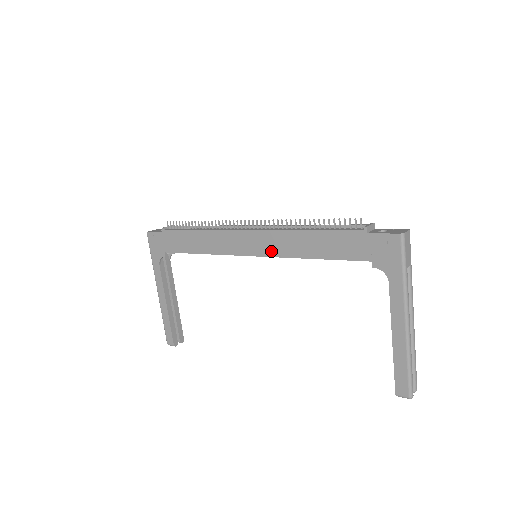
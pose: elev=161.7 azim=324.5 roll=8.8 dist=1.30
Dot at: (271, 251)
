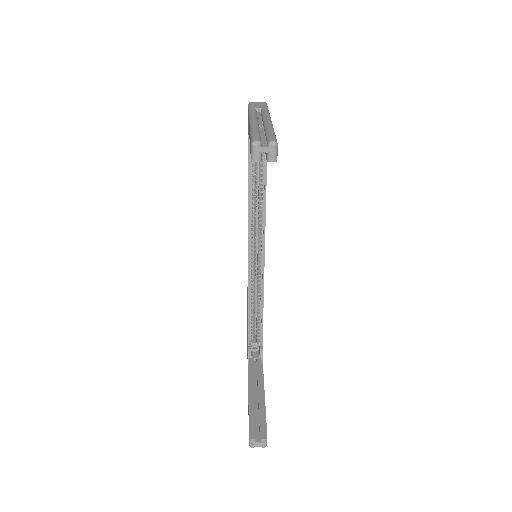
Dot at: (248, 231)
